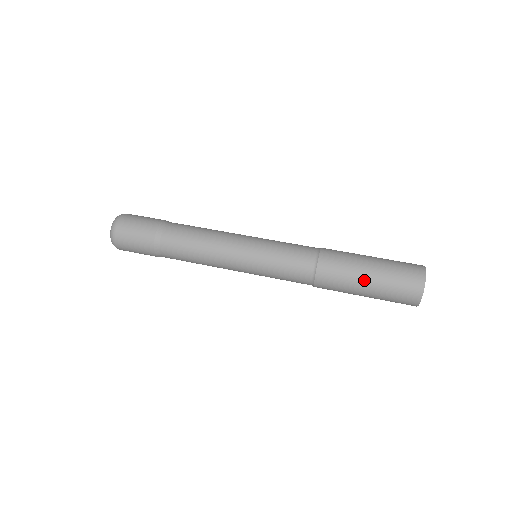
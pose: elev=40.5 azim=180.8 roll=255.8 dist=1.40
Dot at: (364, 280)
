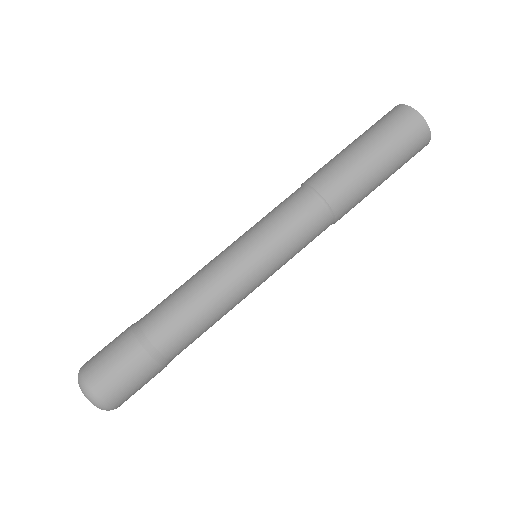
Dot at: (363, 154)
